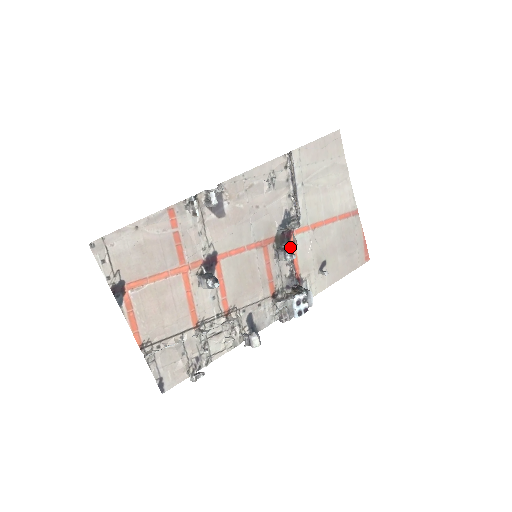
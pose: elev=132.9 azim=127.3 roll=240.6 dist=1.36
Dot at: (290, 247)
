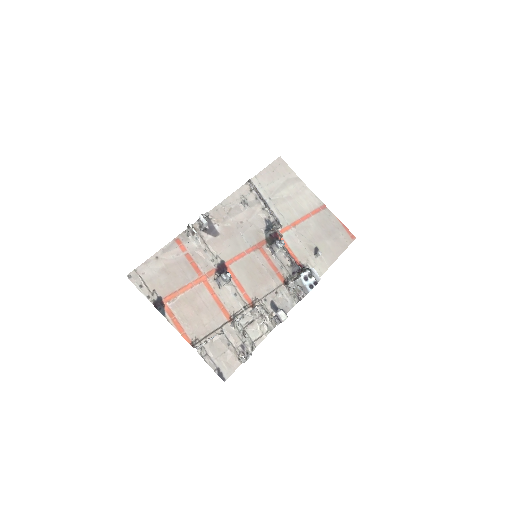
Dot at: occluded
